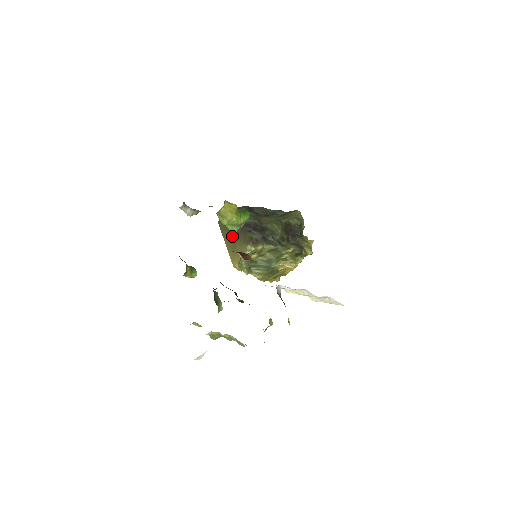
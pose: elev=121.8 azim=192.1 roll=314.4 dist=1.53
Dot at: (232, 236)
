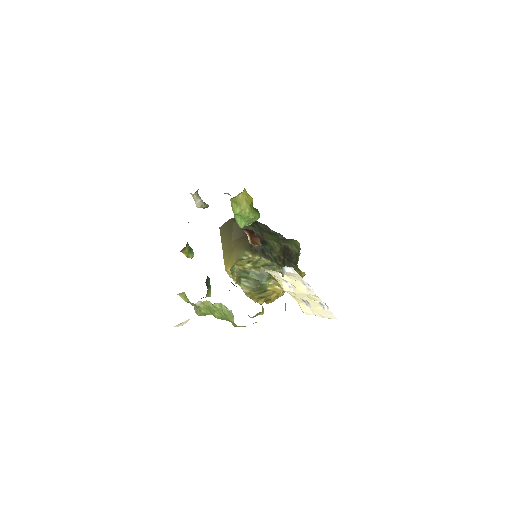
Dot at: (232, 241)
